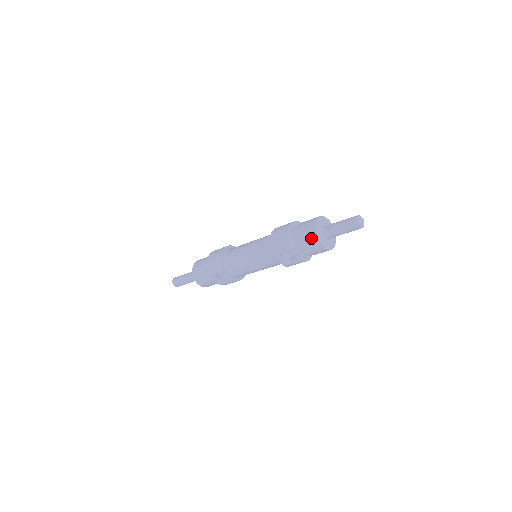
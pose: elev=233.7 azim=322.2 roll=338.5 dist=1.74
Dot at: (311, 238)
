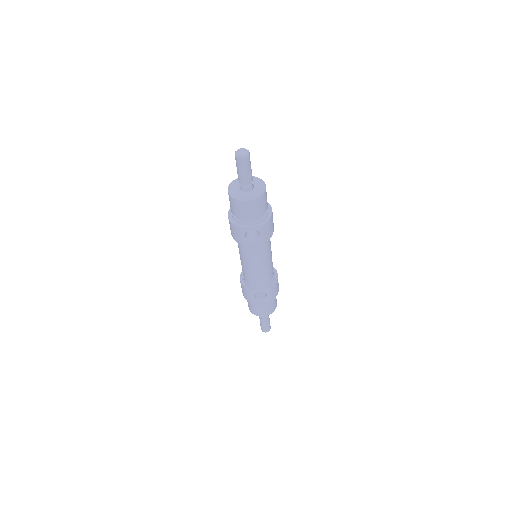
Dot at: (237, 206)
